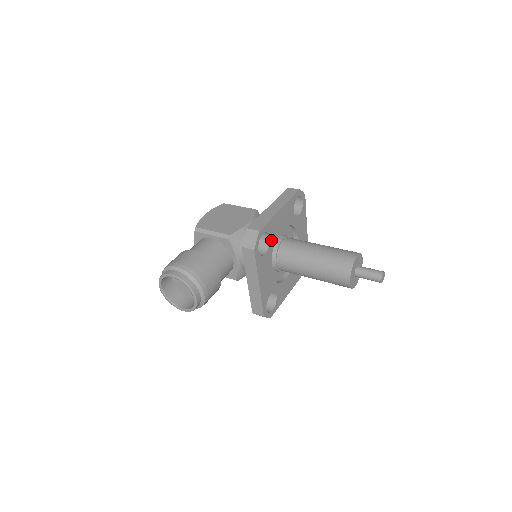
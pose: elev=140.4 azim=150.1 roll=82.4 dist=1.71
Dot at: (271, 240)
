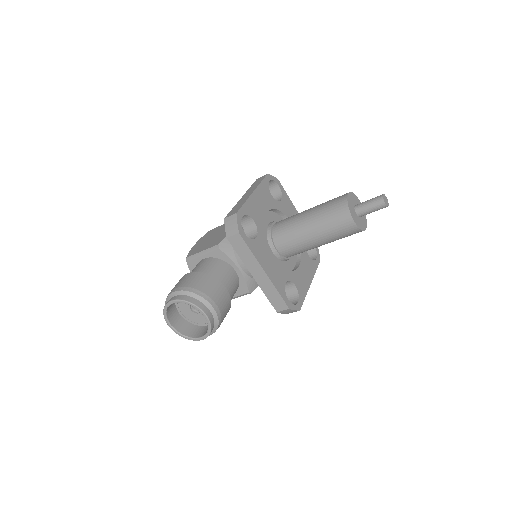
Dot at: (257, 224)
